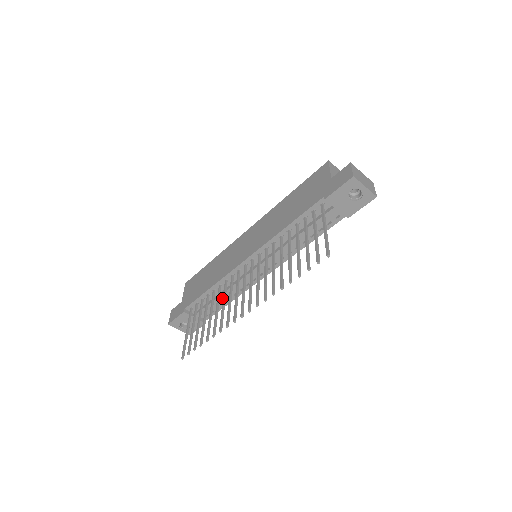
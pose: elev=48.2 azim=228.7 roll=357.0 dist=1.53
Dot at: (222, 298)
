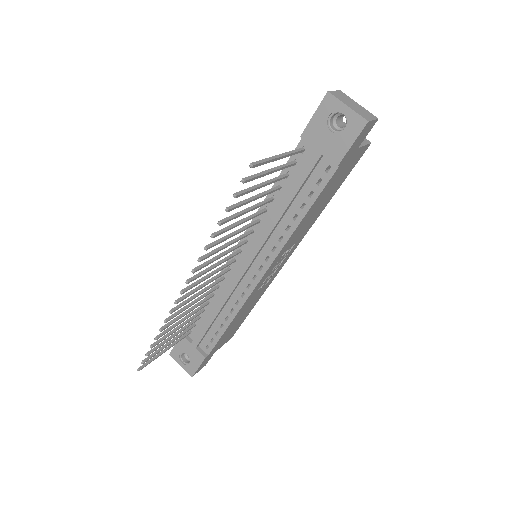
Dot at: (216, 314)
